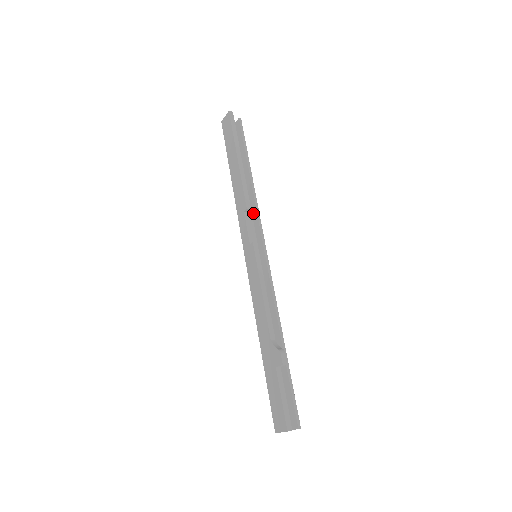
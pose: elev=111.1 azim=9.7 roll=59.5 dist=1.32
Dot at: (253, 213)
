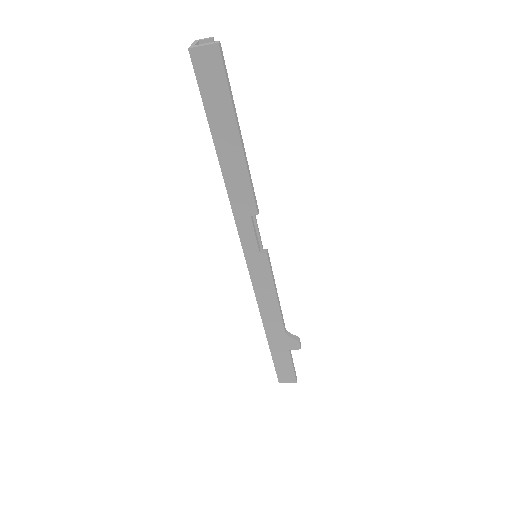
Dot at: occluded
